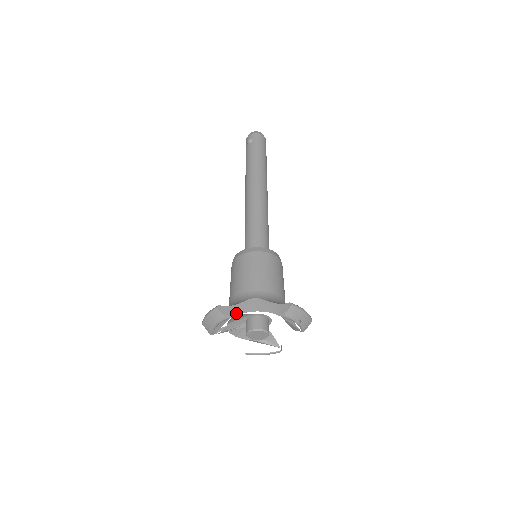
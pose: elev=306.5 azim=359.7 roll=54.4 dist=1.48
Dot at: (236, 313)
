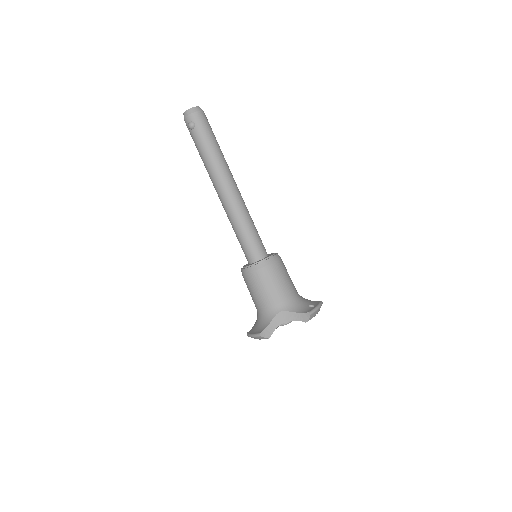
Dot at: (273, 330)
